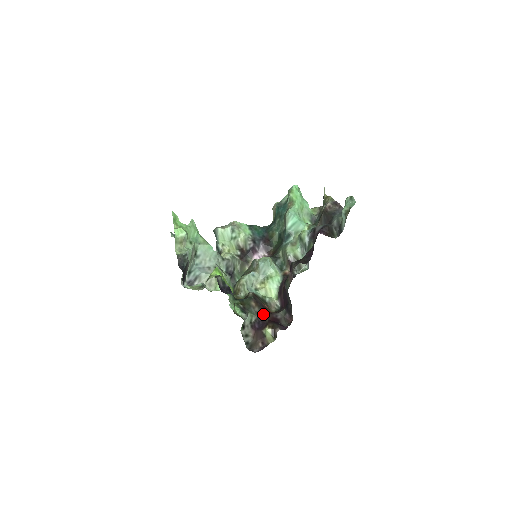
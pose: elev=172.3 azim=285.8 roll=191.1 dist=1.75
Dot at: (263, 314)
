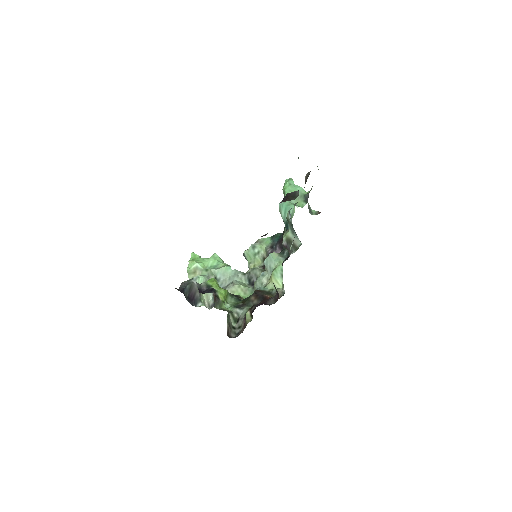
Dot at: (259, 303)
